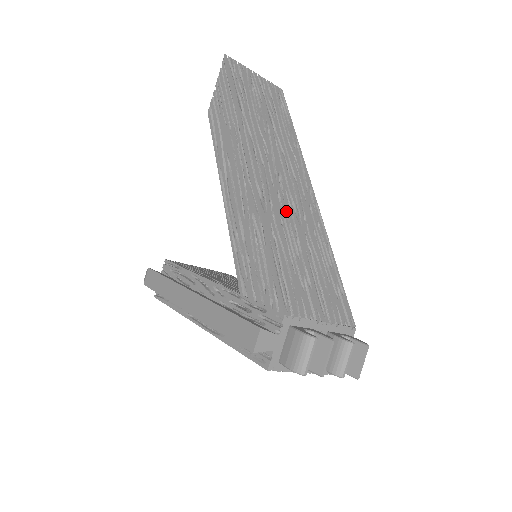
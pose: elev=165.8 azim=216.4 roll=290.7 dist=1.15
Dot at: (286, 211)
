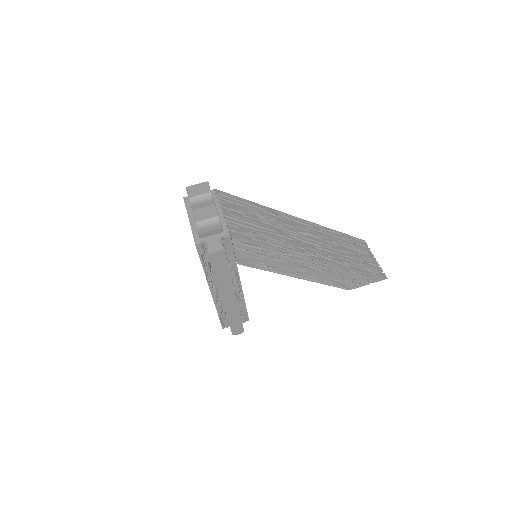
Dot at: (284, 227)
